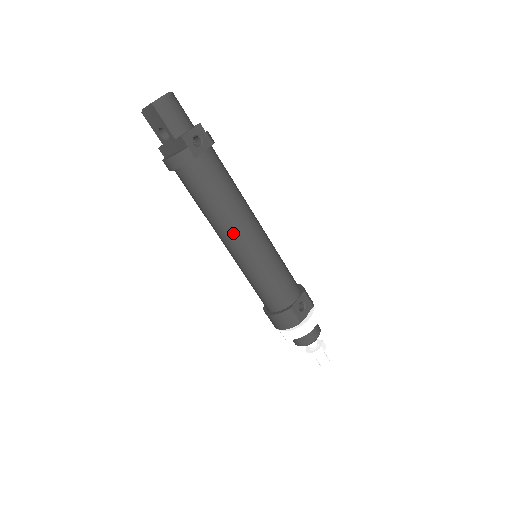
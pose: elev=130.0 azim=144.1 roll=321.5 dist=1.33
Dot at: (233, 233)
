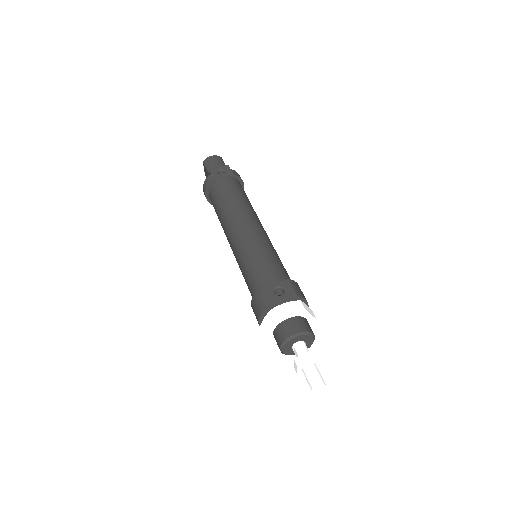
Dot at: (229, 227)
